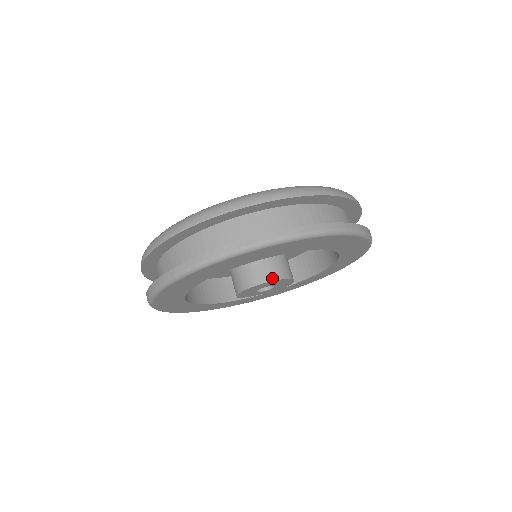
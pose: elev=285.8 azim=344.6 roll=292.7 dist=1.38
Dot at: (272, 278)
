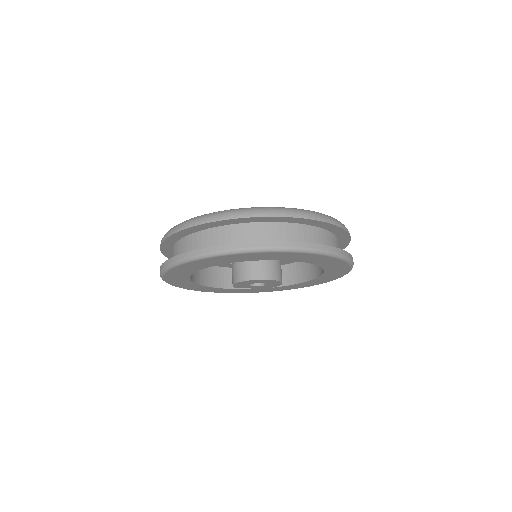
Dot at: (267, 277)
